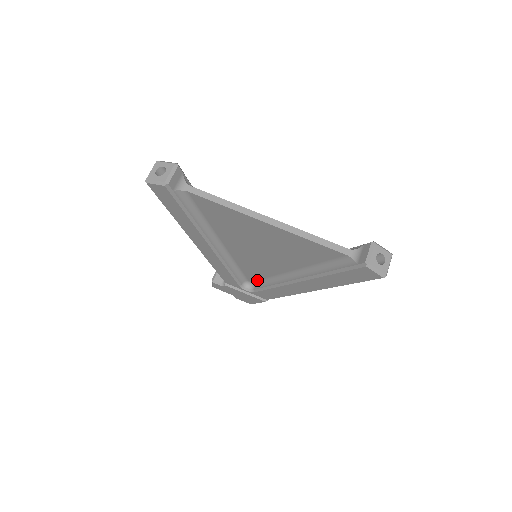
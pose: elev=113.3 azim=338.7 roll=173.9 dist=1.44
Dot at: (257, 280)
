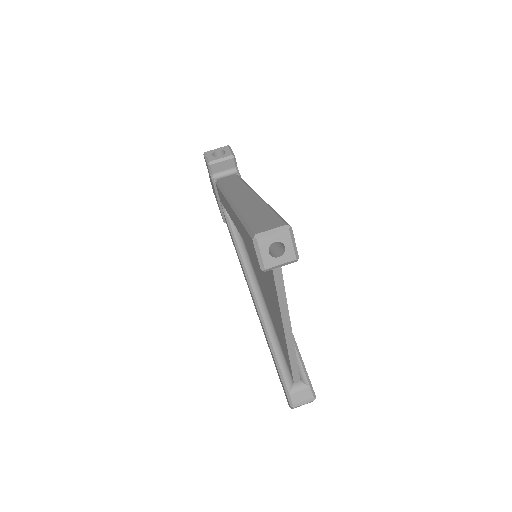
Dot at: occluded
